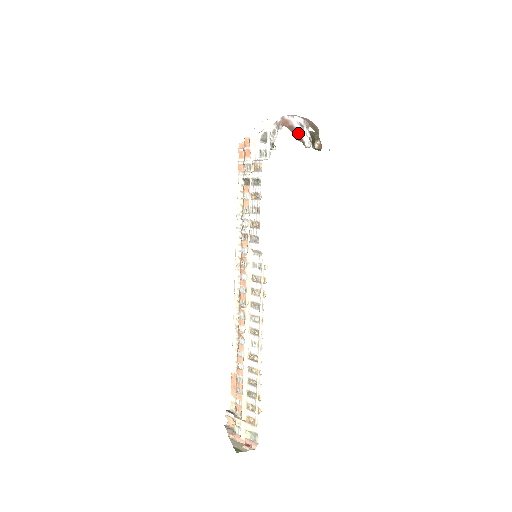
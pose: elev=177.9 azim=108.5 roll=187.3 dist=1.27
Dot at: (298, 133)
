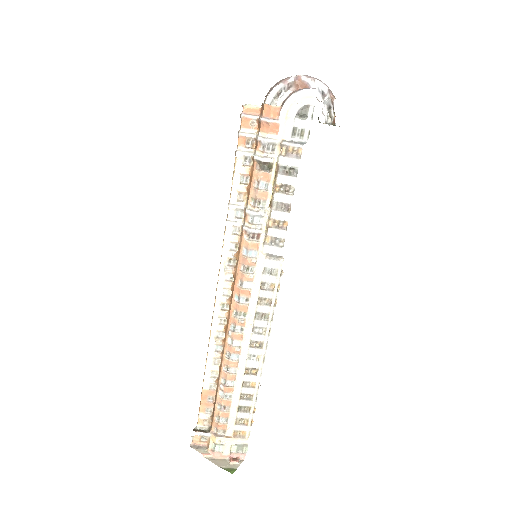
Dot at: occluded
